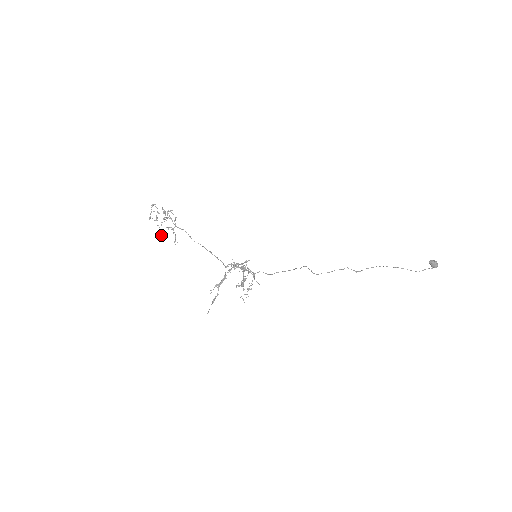
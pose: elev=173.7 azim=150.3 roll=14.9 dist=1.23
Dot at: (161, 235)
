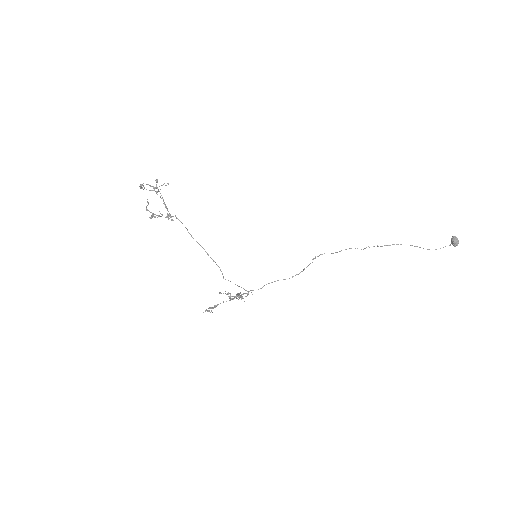
Dot at: (155, 217)
